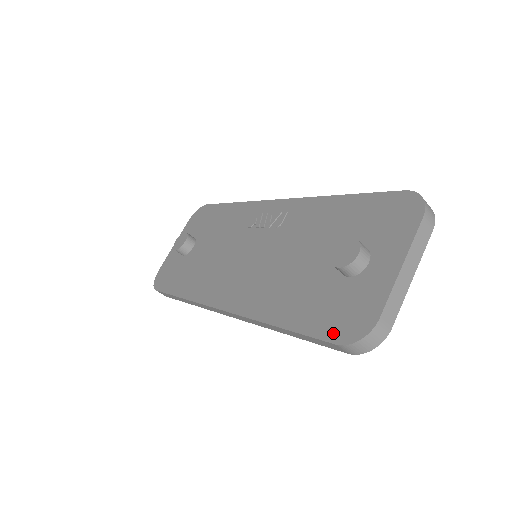
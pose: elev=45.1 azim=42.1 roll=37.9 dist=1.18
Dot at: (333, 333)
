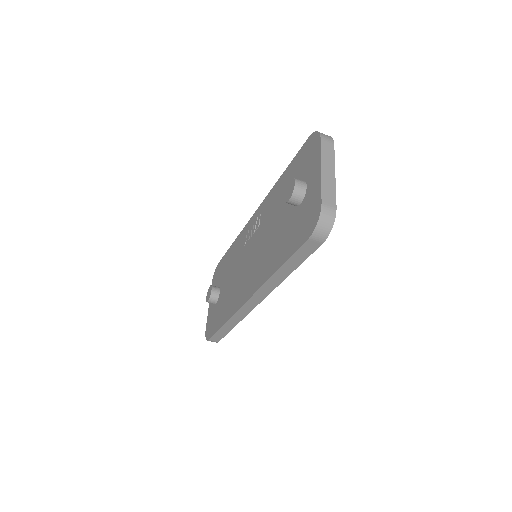
Dot at: (304, 236)
